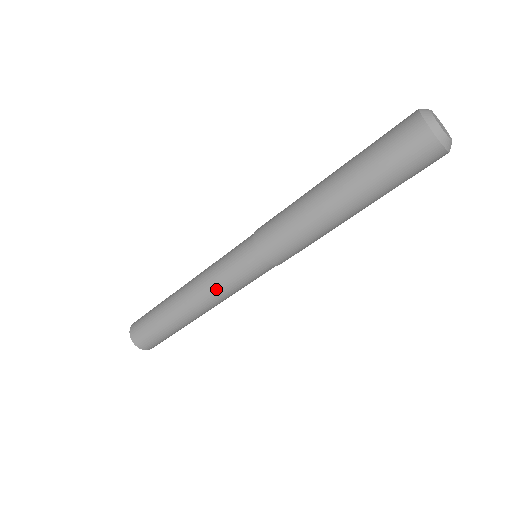
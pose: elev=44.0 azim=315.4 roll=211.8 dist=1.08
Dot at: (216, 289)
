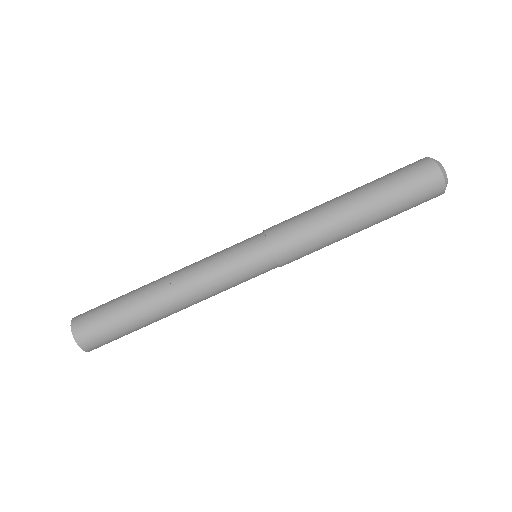
Dot at: (203, 262)
